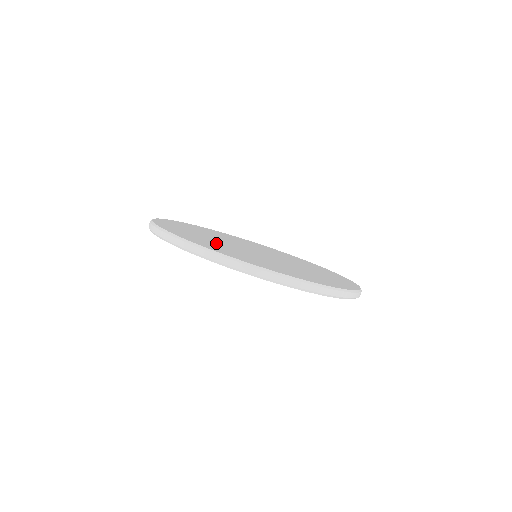
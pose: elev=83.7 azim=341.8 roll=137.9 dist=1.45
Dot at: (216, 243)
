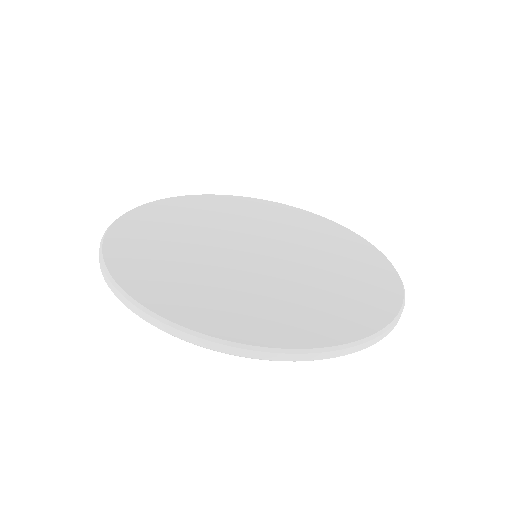
Dot at: (178, 256)
